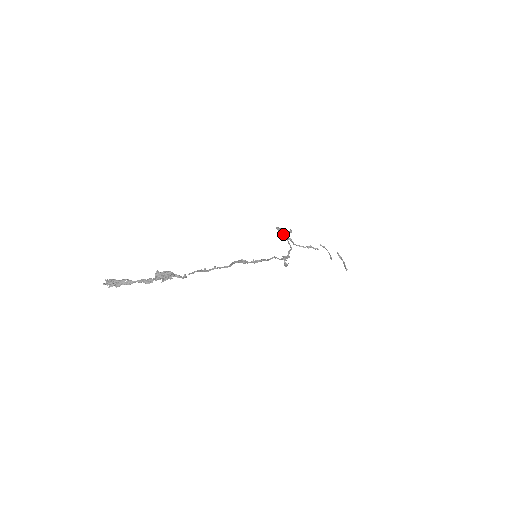
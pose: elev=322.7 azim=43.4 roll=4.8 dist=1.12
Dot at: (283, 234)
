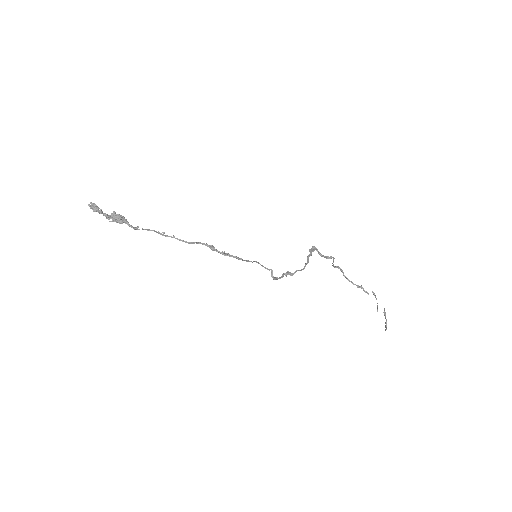
Dot at: (310, 254)
